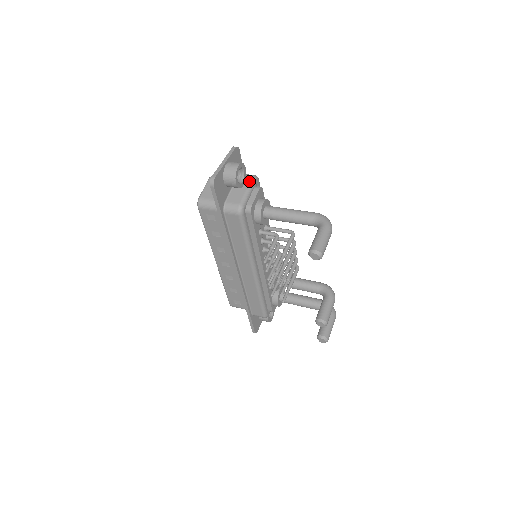
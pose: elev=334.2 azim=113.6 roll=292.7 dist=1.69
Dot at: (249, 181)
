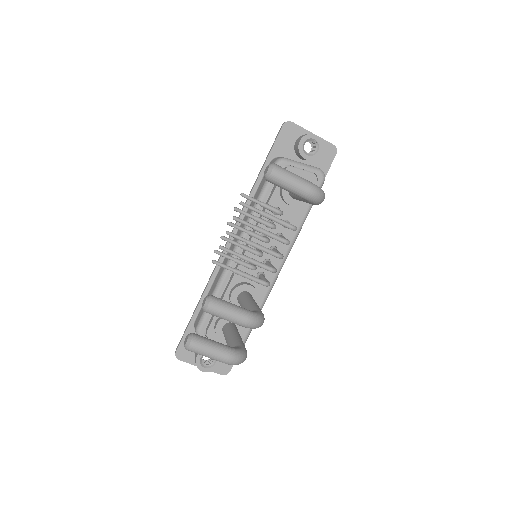
Dot at: occluded
